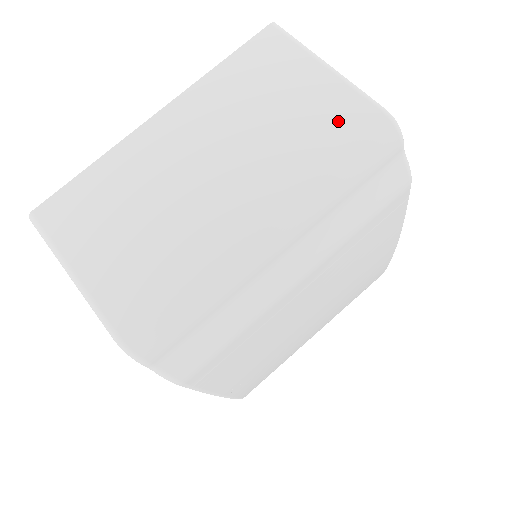
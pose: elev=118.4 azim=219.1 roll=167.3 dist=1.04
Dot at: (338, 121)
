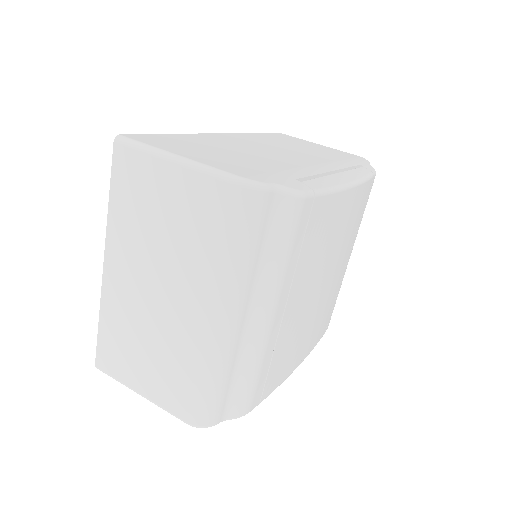
Dot at: (209, 211)
